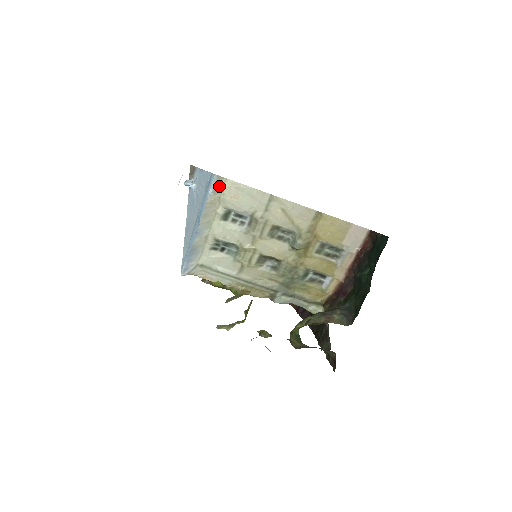
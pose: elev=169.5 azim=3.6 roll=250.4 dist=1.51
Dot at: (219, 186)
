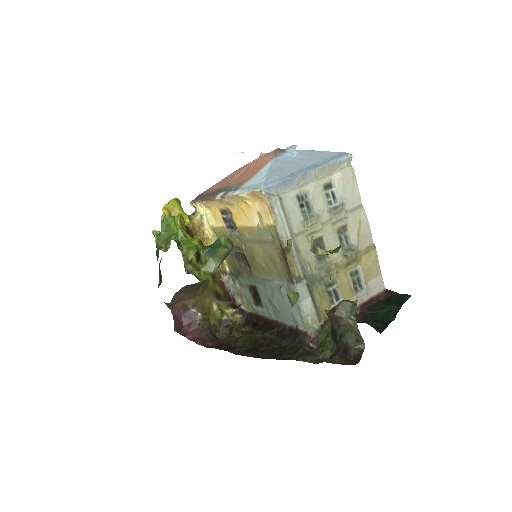
Dot at: (345, 164)
